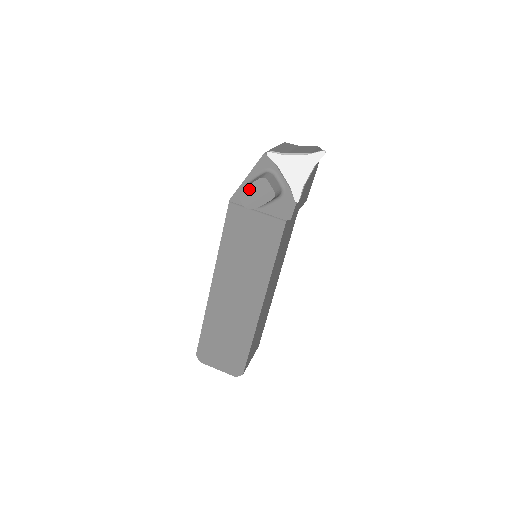
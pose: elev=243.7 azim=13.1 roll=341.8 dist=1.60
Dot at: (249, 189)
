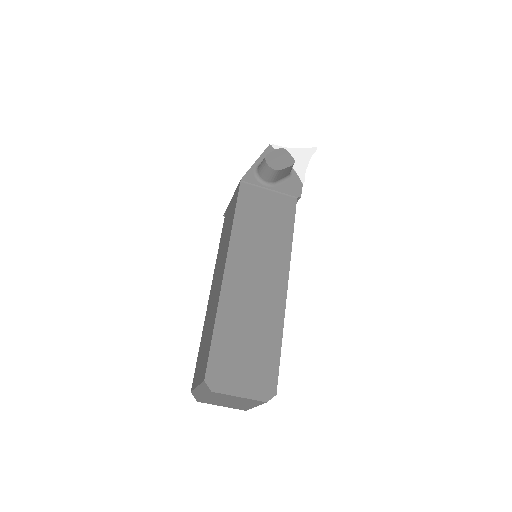
Dot at: (272, 154)
